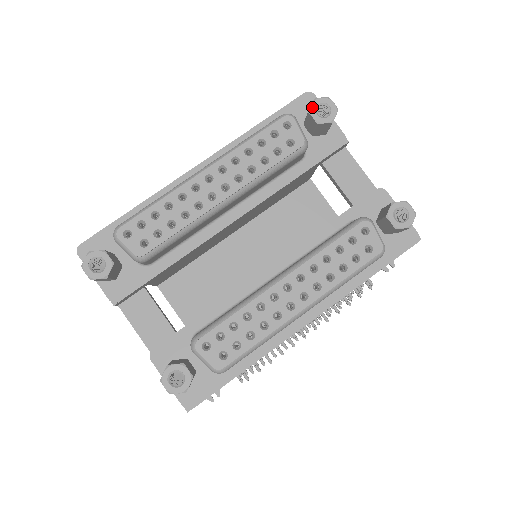
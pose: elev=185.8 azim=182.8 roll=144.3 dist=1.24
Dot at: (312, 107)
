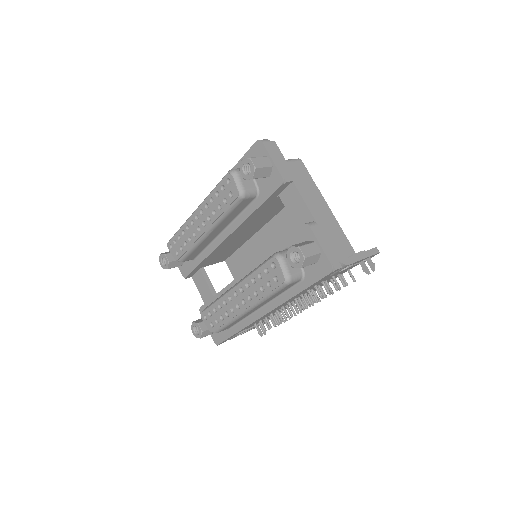
Dot at: (240, 167)
